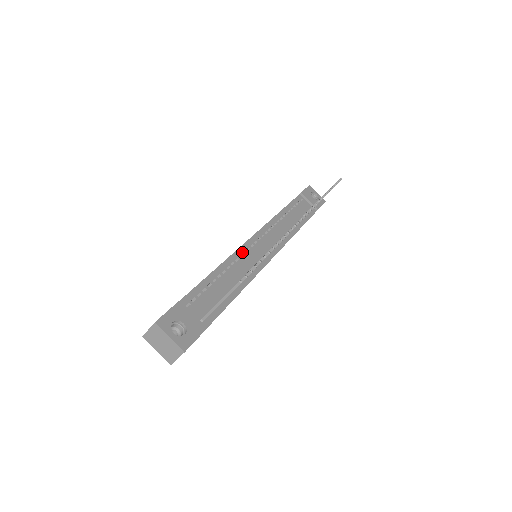
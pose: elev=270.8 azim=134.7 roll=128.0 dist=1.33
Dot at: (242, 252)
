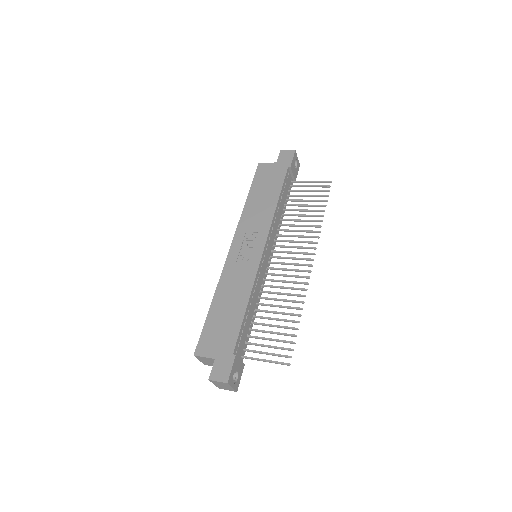
Dot at: (258, 274)
